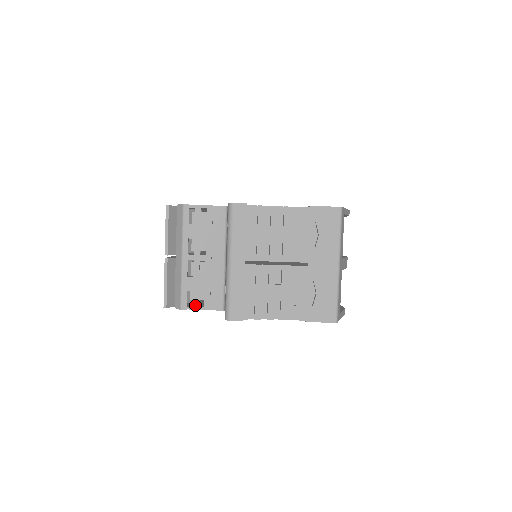
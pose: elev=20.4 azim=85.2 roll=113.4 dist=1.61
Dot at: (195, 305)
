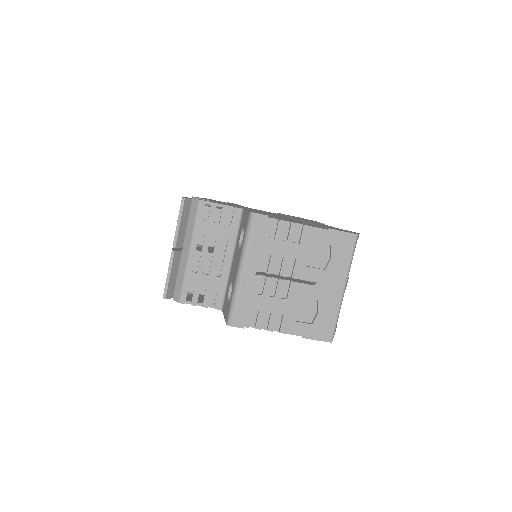
Dot at: (194, 301)
